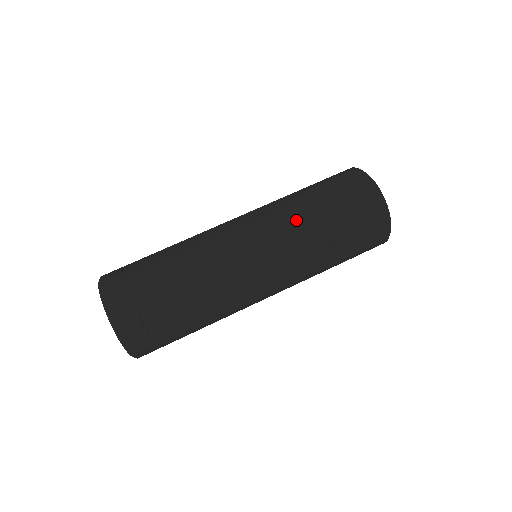
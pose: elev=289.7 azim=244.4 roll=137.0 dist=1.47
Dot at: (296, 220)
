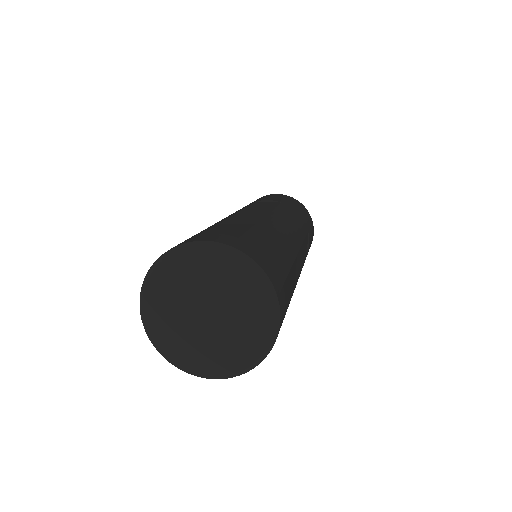
Dot at: (296, 217)
